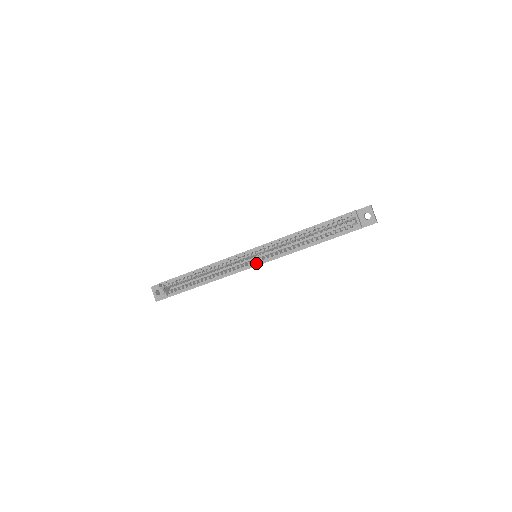
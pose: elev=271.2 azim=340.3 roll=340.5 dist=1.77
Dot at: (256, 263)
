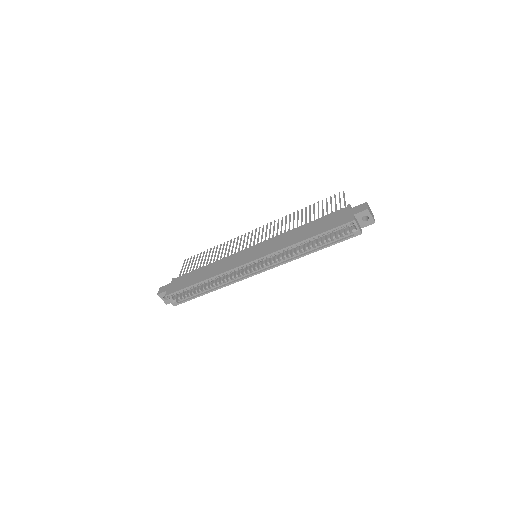
Dot at: (261, 269)
